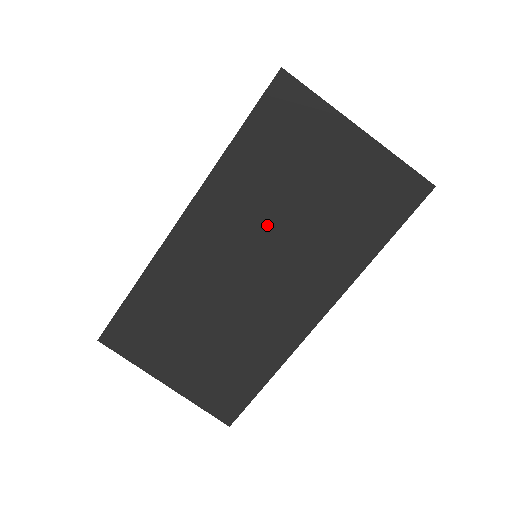
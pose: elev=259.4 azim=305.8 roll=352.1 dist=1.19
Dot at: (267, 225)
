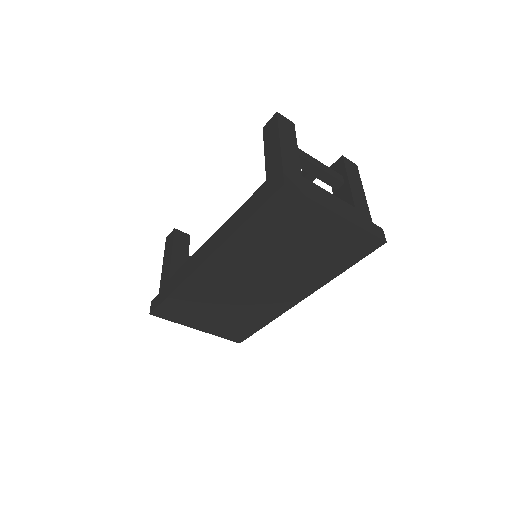
Dot at: (268, 262)
